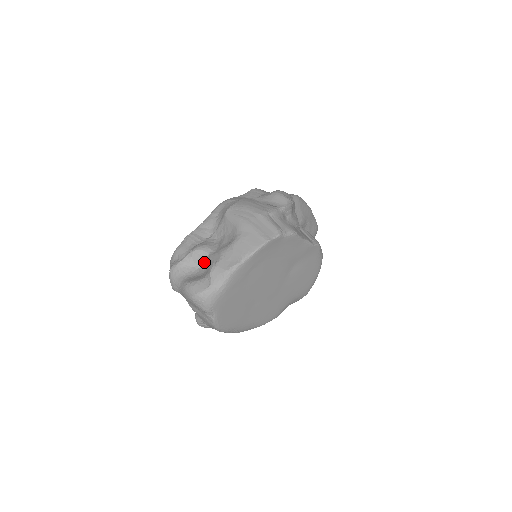
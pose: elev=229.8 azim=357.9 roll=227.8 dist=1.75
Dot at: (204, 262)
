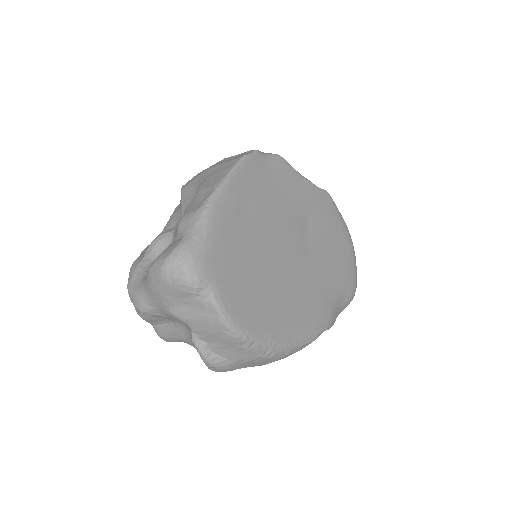
Dot at: occluded
